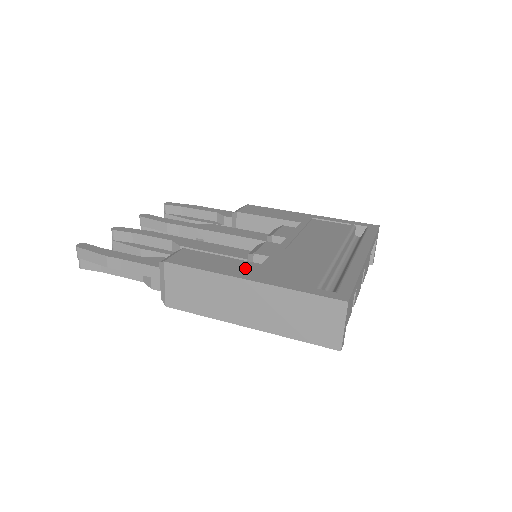
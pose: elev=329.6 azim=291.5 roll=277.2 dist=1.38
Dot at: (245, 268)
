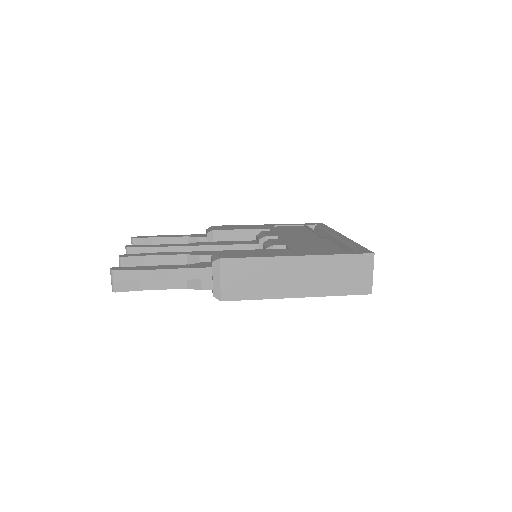
Dot at: (284, 252)
